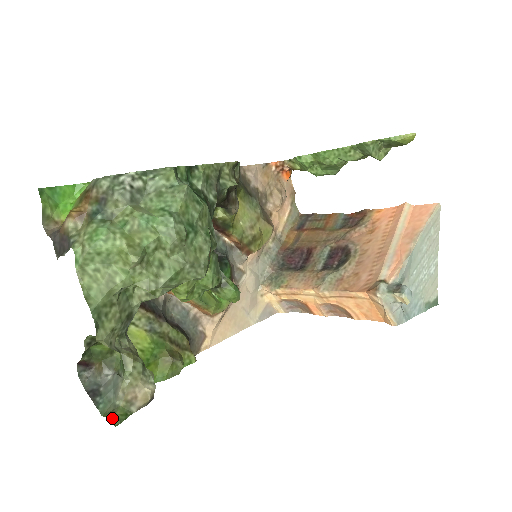
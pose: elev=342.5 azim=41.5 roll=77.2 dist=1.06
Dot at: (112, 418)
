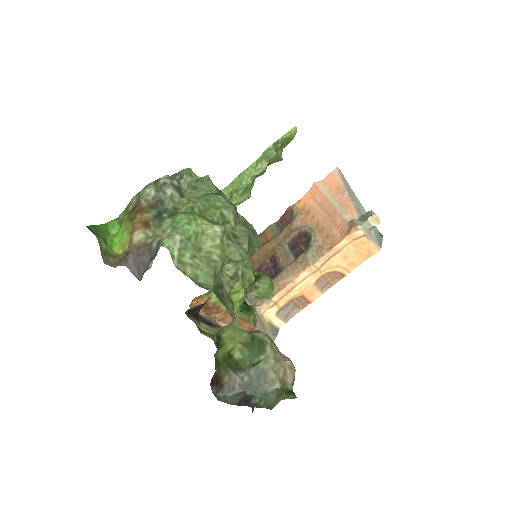
Dot at: (285, 397)
